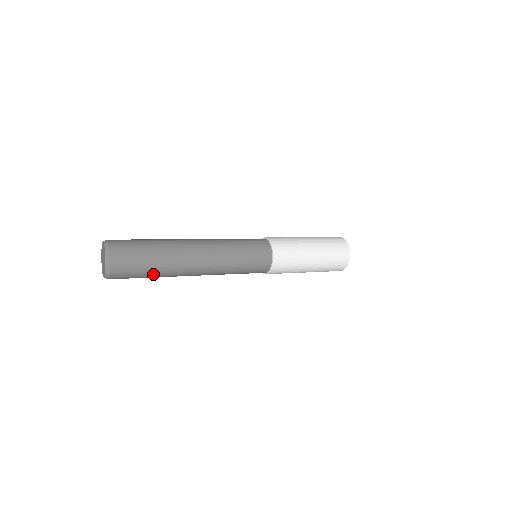
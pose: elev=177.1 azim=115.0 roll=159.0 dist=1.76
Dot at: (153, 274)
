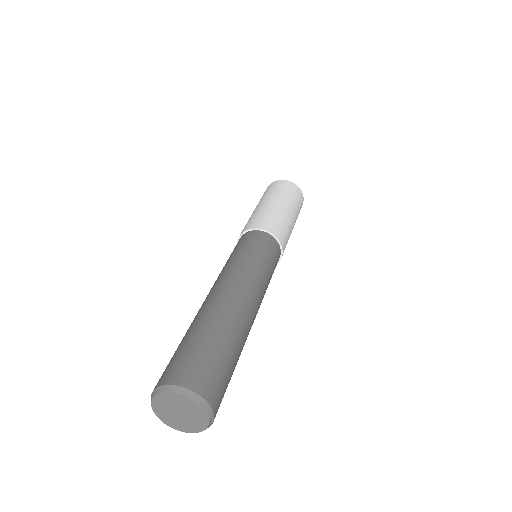
Dot at: occluded
